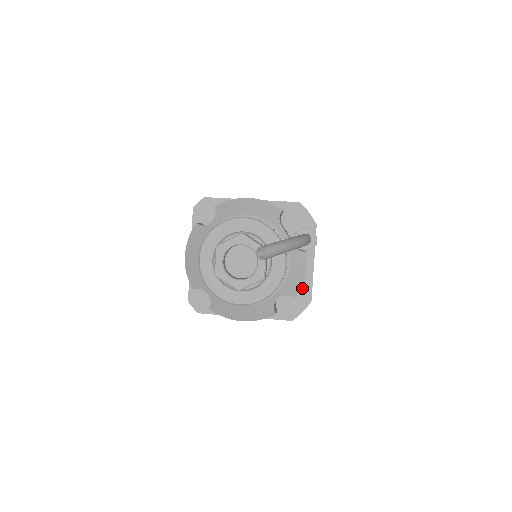
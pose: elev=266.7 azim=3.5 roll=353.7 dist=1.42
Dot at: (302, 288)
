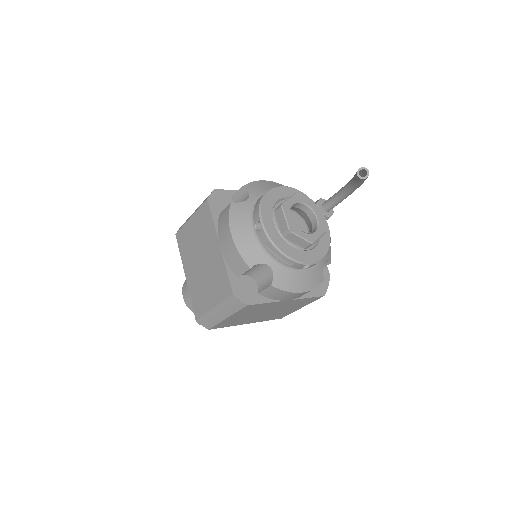
Dot at: occluded
